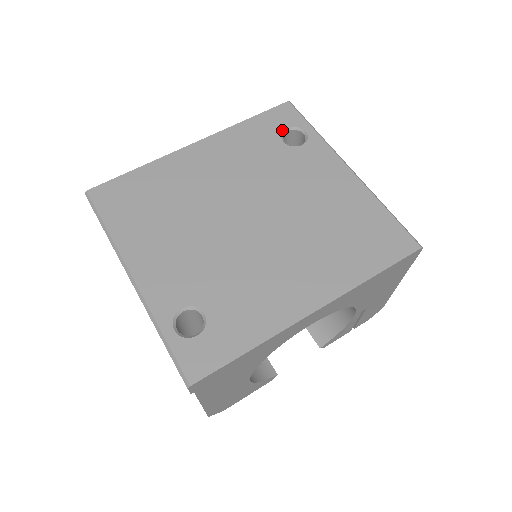
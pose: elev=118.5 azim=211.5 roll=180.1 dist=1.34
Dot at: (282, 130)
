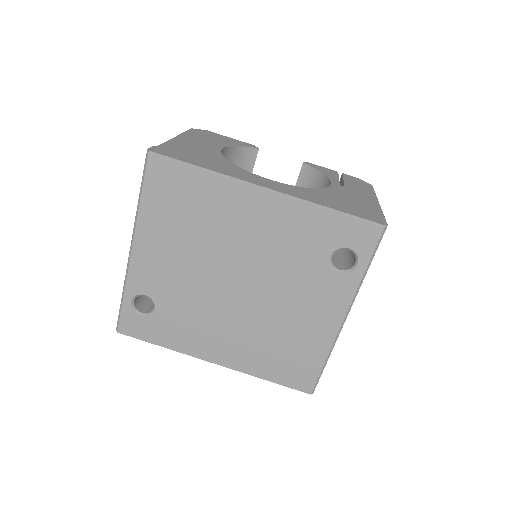
Dot at: (343, 246)
